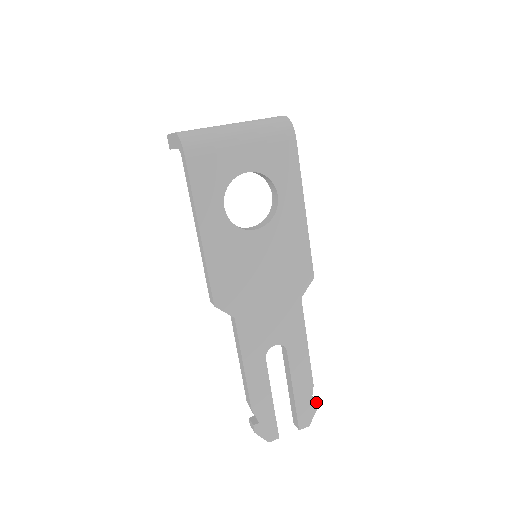
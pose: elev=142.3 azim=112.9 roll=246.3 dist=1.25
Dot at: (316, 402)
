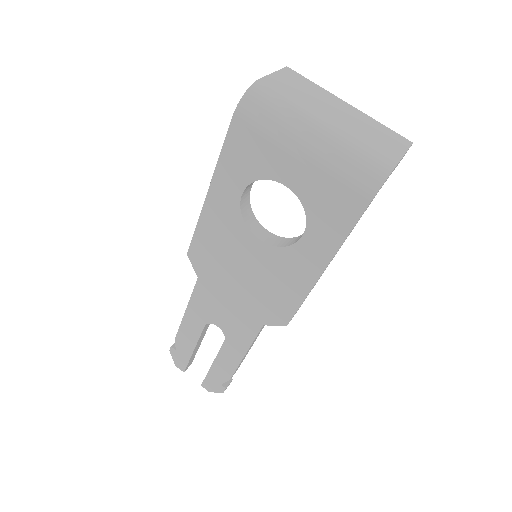
Dot at: (225, 388)
